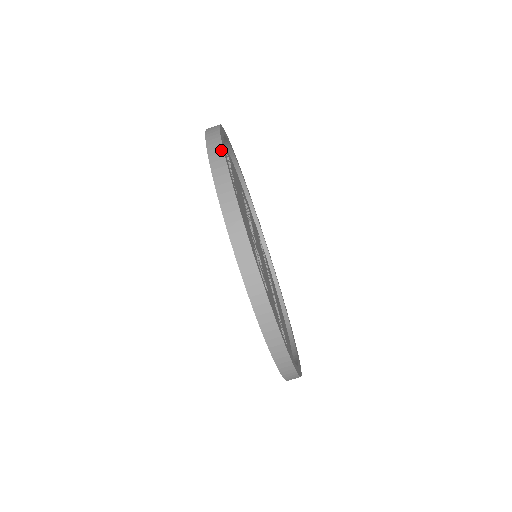
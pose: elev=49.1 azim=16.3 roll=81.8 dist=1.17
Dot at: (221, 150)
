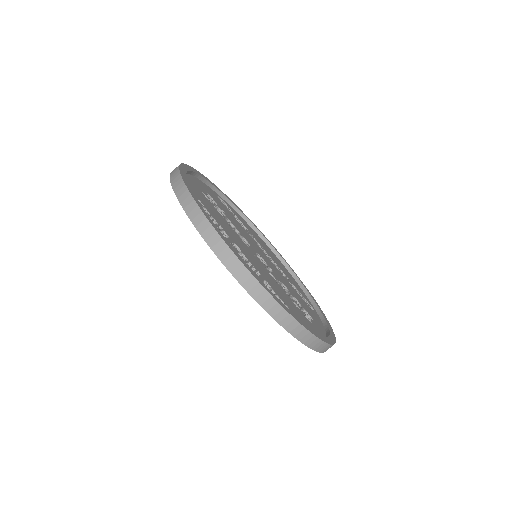
Dot at: (249, 274)
